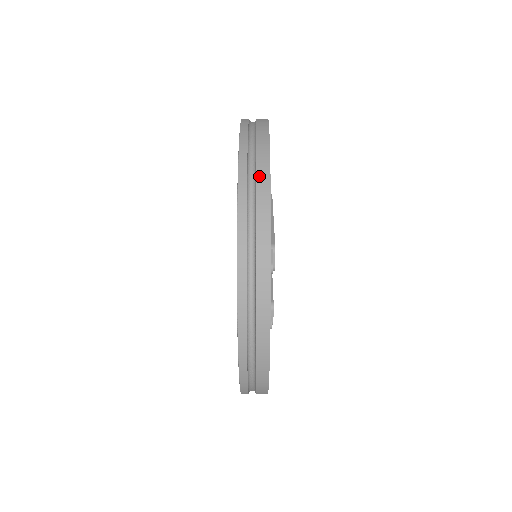
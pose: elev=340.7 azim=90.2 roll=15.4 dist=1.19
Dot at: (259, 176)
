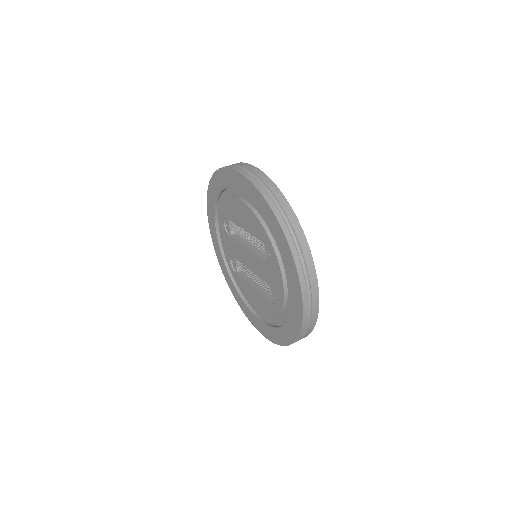
Dot at: (273, 190)
